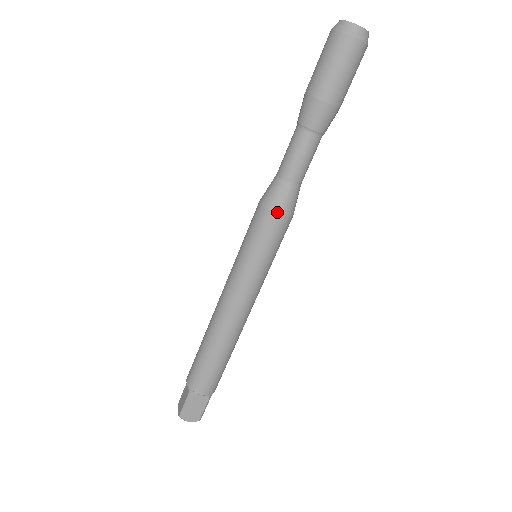
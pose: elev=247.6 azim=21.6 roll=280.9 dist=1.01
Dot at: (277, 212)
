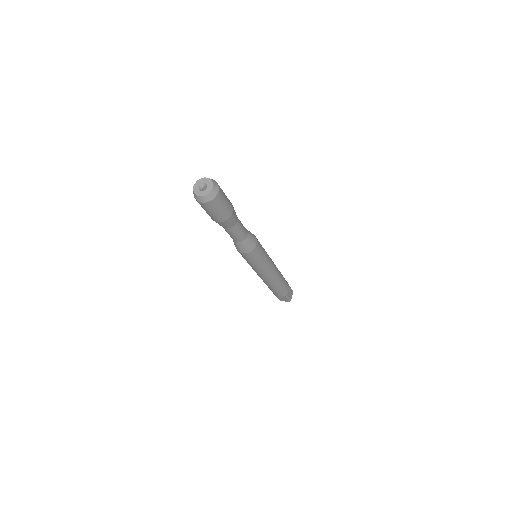
Dot at: (241, 252)
